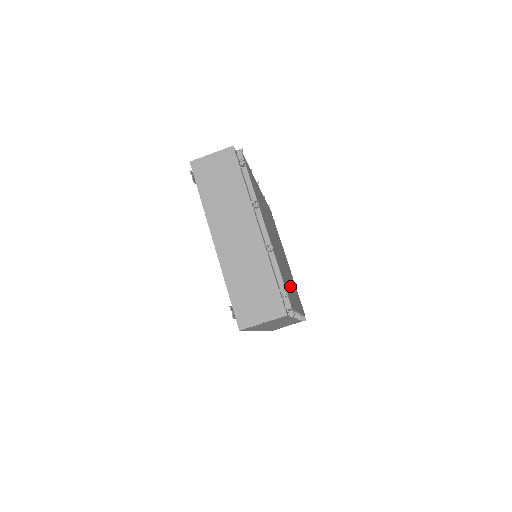
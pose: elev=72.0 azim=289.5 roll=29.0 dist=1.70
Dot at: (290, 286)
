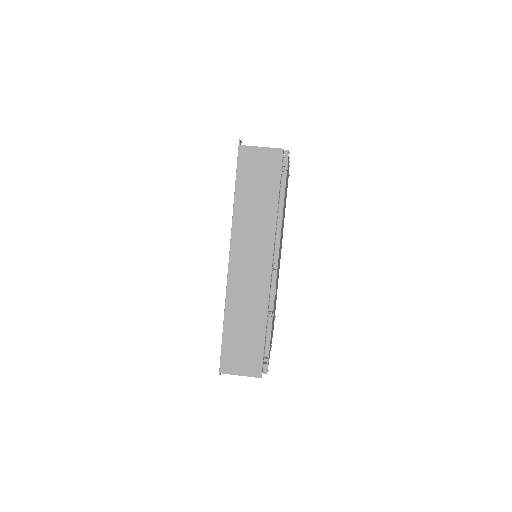
Dot at: (280, 243)
